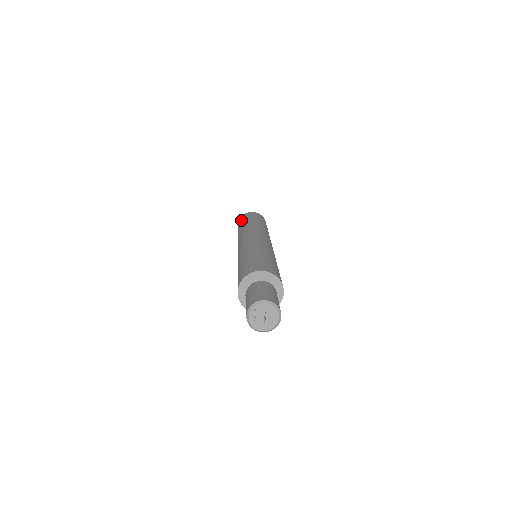
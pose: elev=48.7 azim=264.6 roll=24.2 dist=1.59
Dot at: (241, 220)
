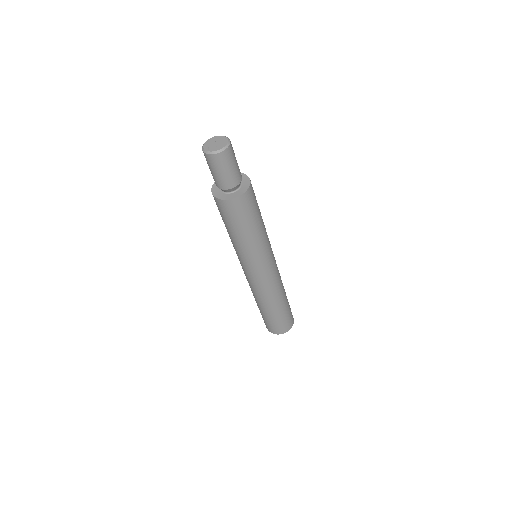
Dot at: occluded
